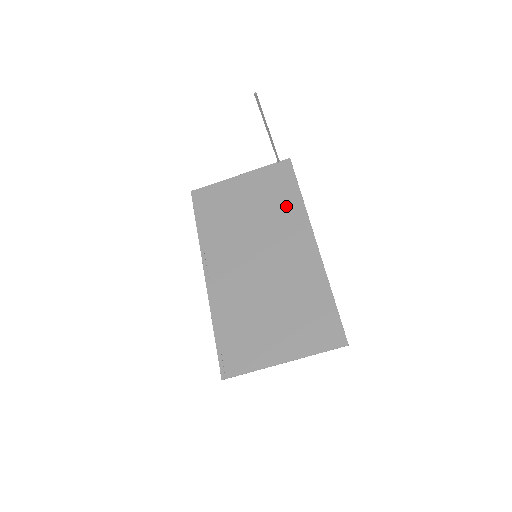
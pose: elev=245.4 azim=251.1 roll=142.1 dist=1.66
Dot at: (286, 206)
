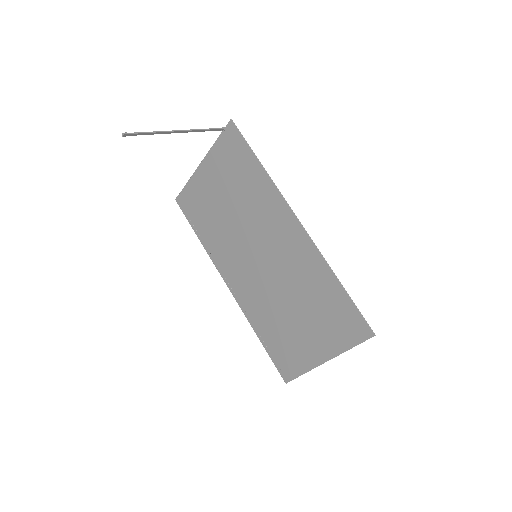
Dot at: (255, 186)
